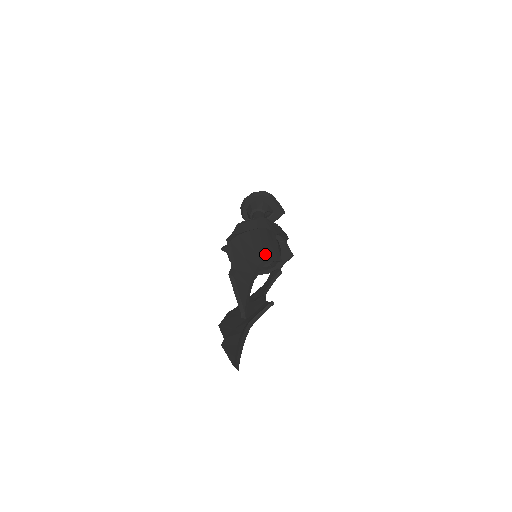
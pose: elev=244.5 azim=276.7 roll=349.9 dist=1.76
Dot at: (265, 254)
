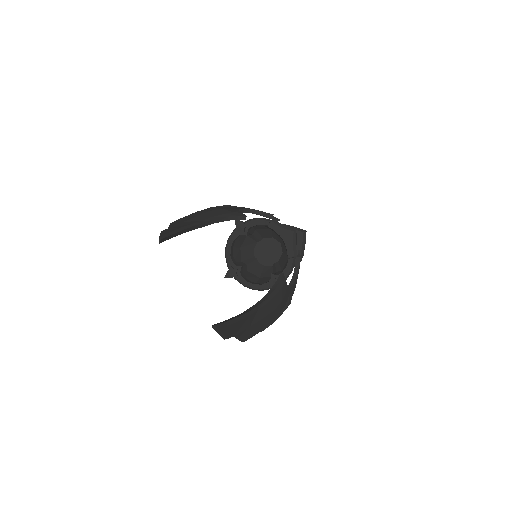
Dot at: (214, 214)
